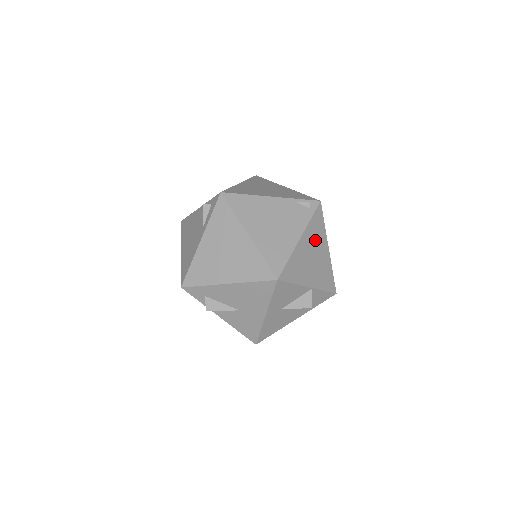
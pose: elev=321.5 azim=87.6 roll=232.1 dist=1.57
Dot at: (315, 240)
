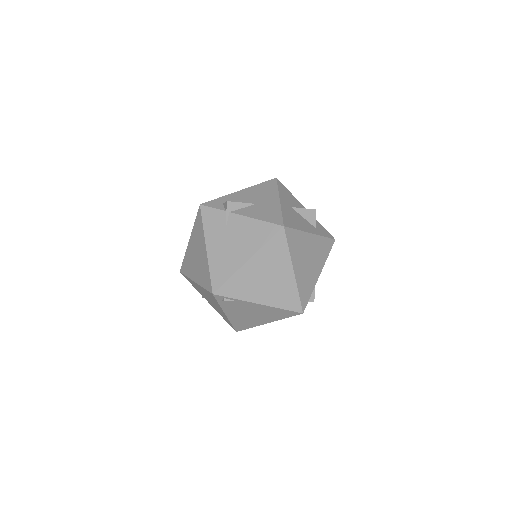
Dot at: occluded
